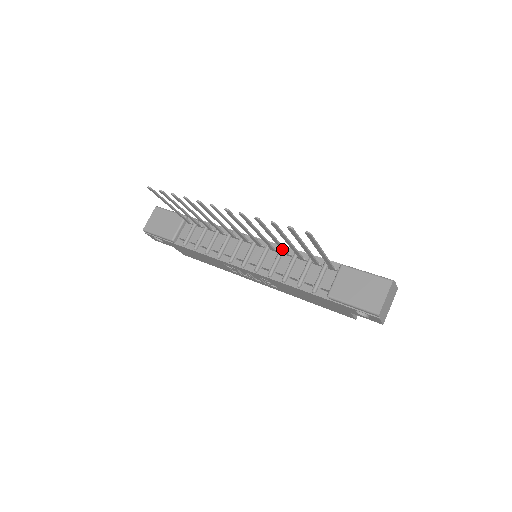
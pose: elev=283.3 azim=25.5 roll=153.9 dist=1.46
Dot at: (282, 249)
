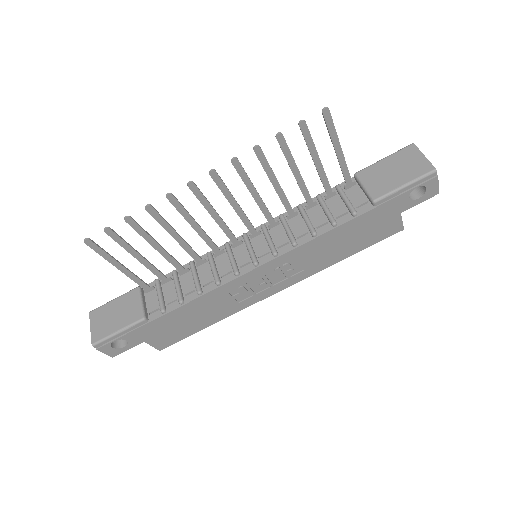
Dot at: (286, 206)
